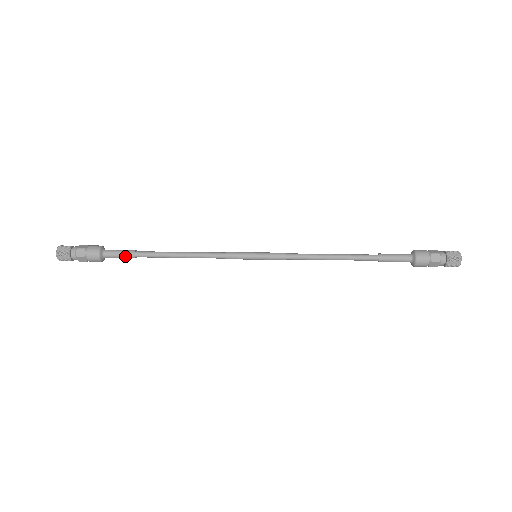
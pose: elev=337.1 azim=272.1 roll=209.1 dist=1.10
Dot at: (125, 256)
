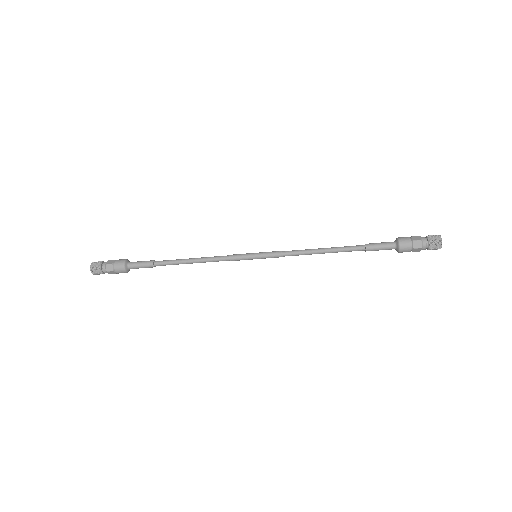
Dot at: (145, 263)
